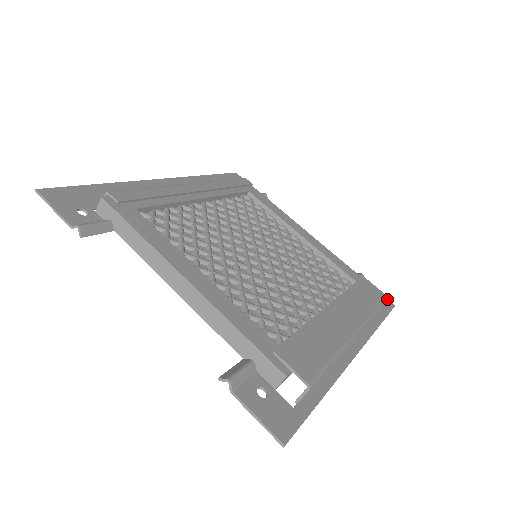
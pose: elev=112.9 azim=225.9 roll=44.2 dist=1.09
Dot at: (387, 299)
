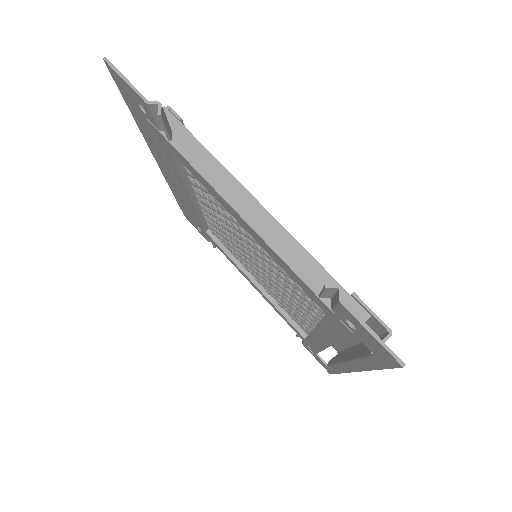
Dot at: occluded
